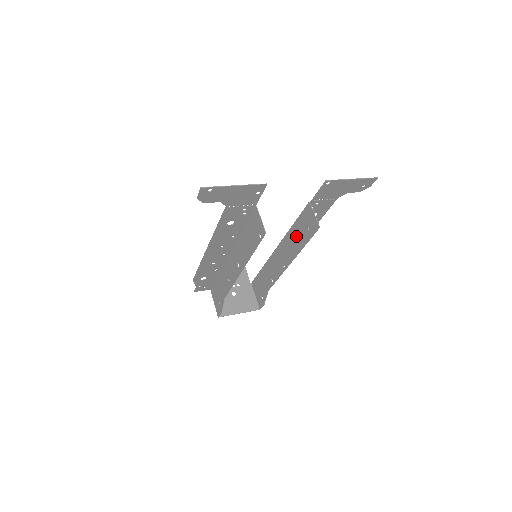
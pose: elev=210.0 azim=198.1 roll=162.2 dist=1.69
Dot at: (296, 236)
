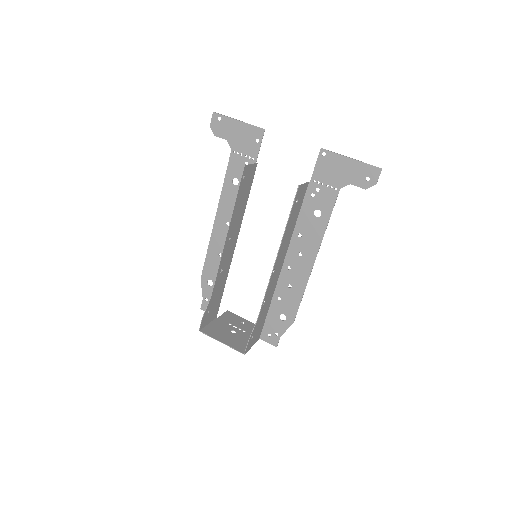
Dot at: (291, 225)
